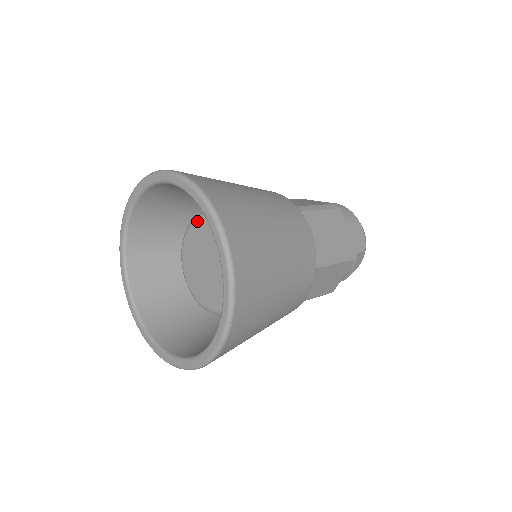
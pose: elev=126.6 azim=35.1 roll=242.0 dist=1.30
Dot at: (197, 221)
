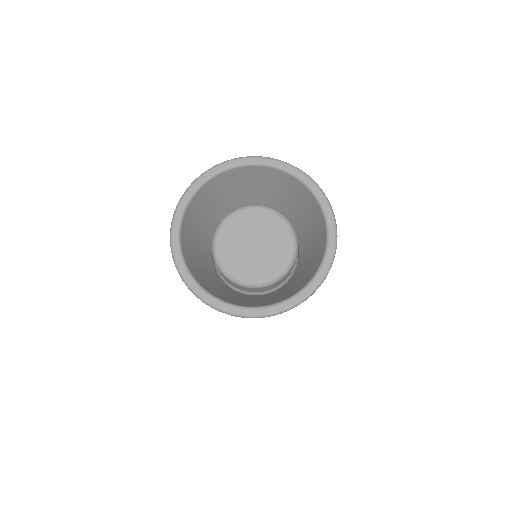
Dot at: (225, 223)
